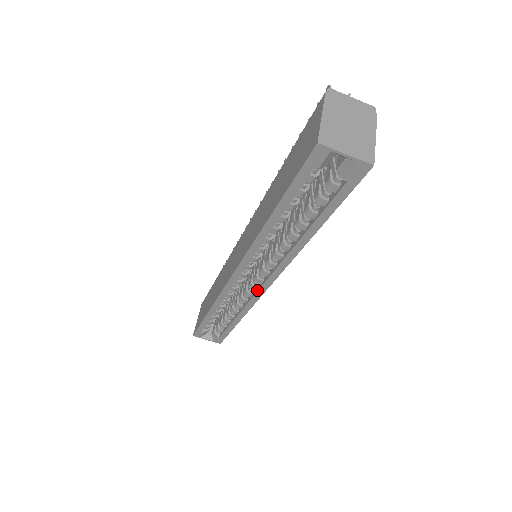
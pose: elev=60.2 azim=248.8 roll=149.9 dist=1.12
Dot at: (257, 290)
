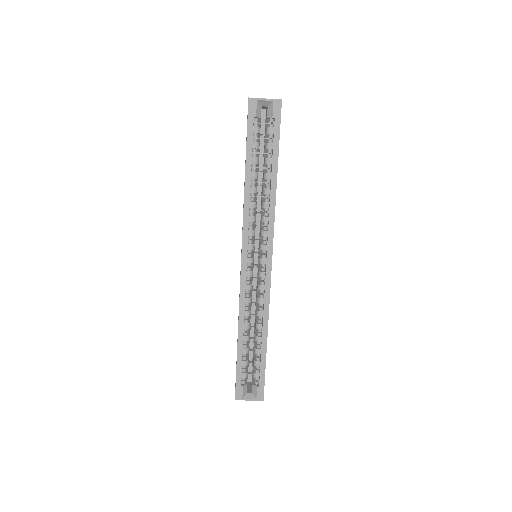
Dot at: (265, 273)
